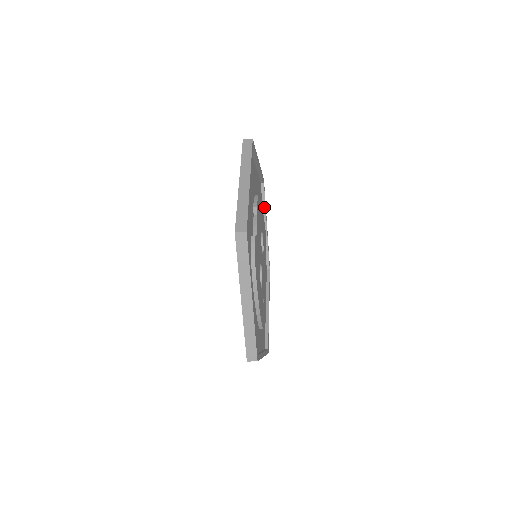
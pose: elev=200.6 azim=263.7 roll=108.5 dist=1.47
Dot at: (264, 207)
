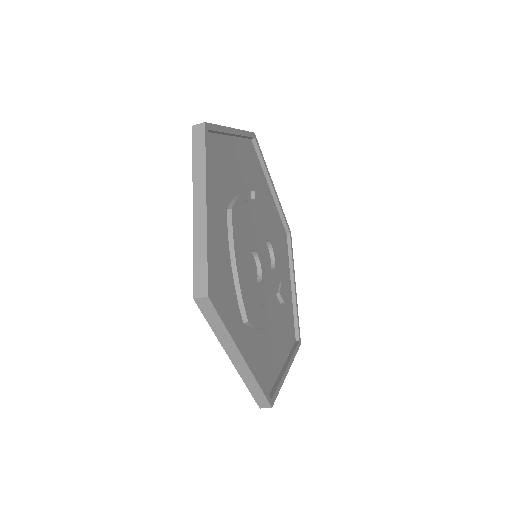
Dot at: (291, 260)
